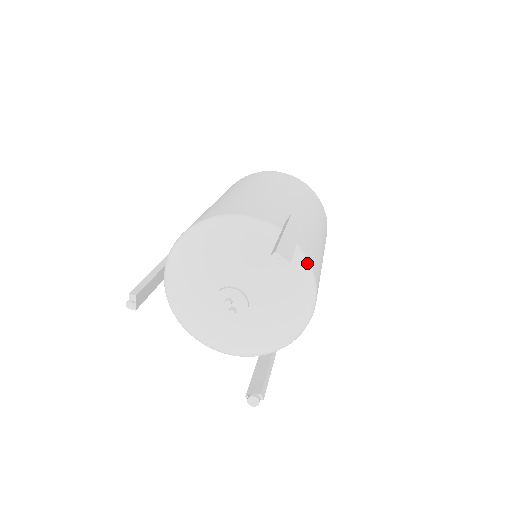
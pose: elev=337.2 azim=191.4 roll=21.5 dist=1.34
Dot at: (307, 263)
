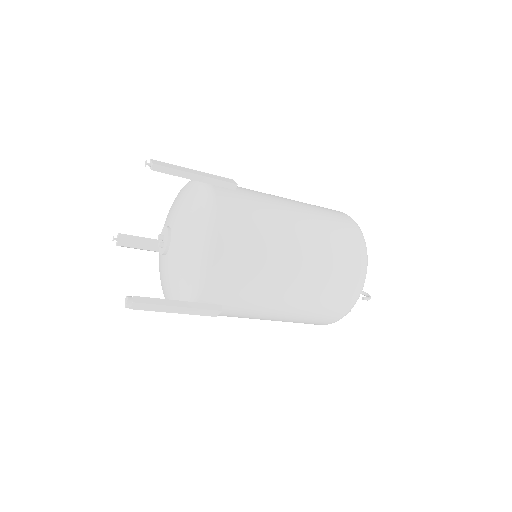
Dot at: (211, 198)
